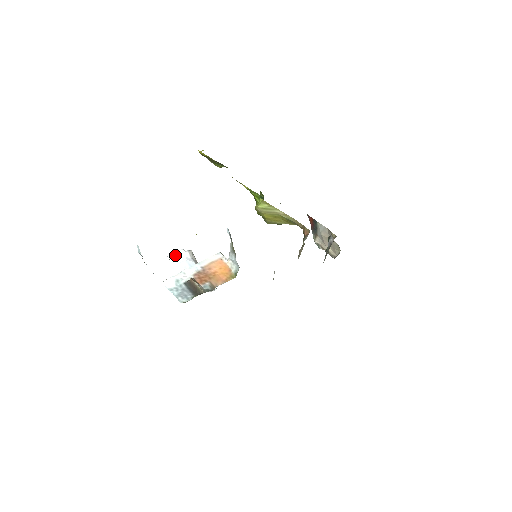
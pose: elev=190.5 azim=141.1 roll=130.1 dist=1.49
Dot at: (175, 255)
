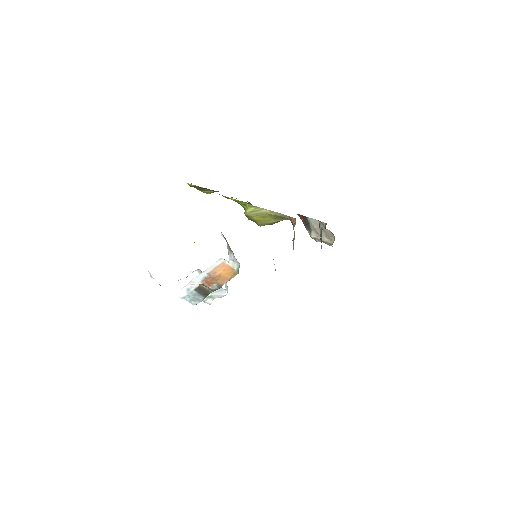
Dot at: occluded
